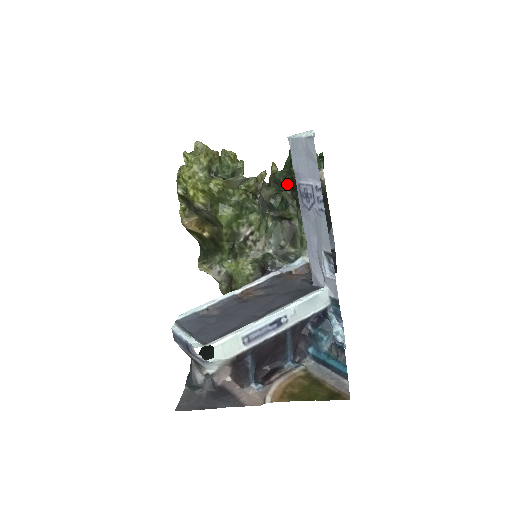
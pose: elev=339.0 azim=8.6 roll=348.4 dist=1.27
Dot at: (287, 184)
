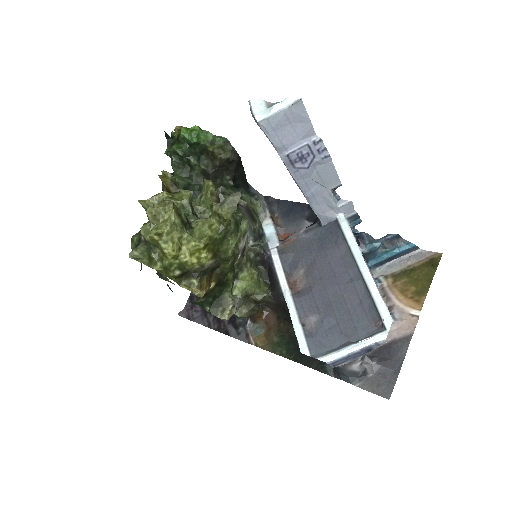
Dot at: (199, 180)
